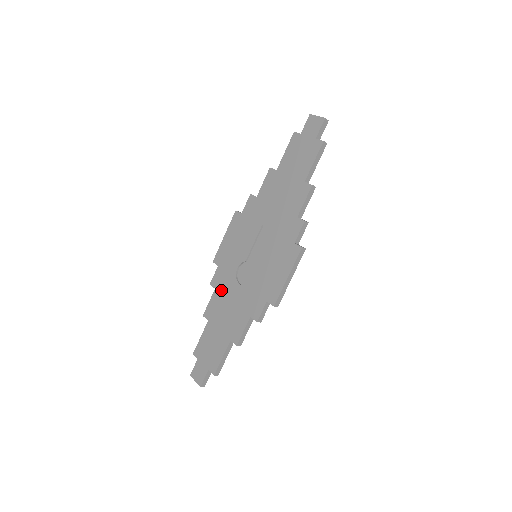
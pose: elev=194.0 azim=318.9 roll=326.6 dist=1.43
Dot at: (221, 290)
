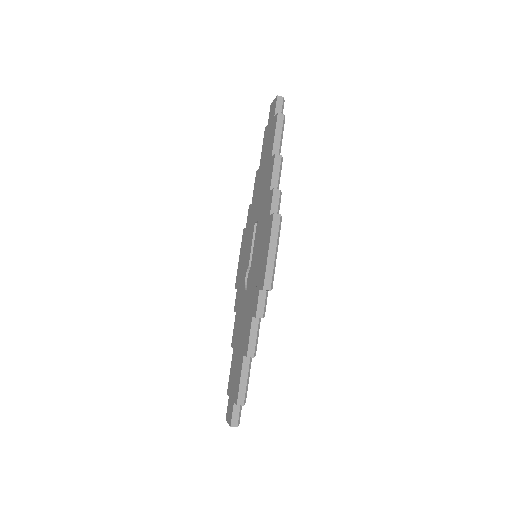
Dot at: (238, 309)
